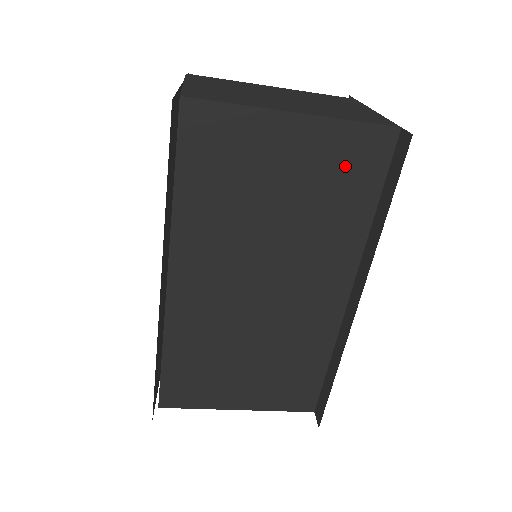
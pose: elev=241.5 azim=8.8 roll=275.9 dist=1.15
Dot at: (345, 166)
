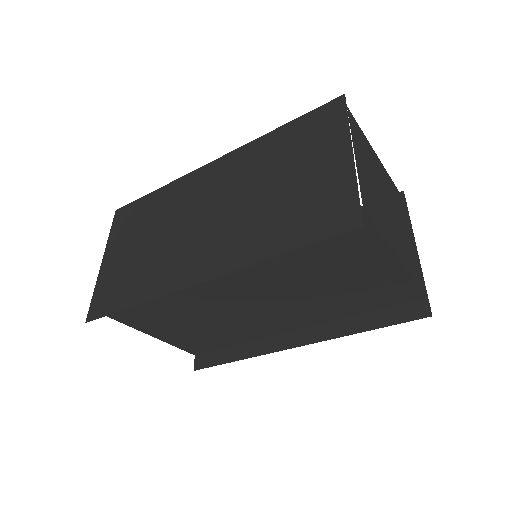
Dot at: (382, 292)
